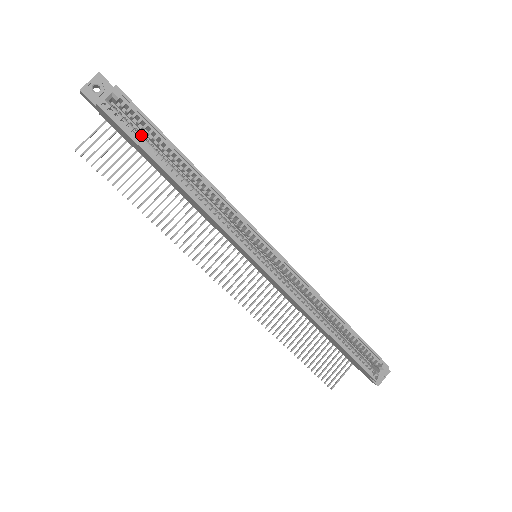
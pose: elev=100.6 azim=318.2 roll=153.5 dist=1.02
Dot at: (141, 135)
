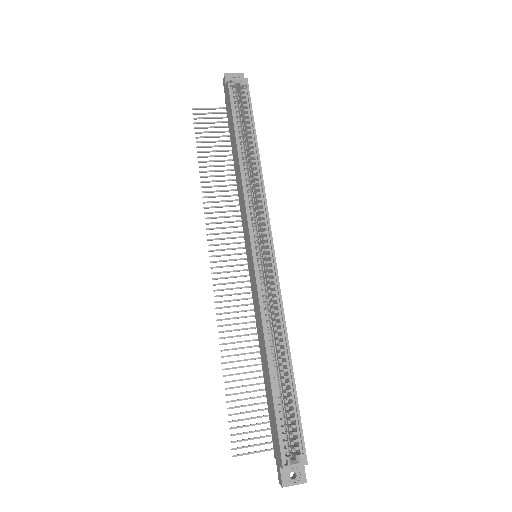
Dot at: occluded
